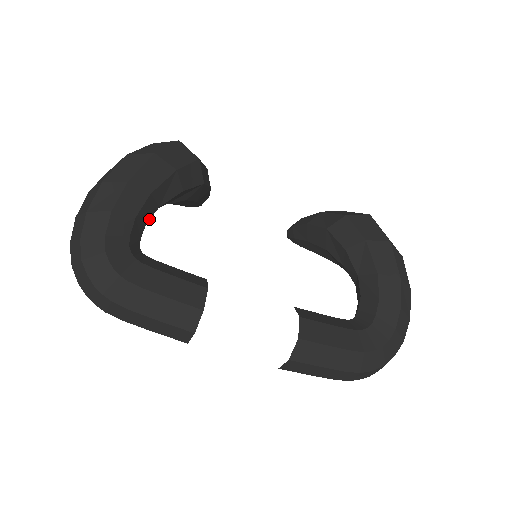
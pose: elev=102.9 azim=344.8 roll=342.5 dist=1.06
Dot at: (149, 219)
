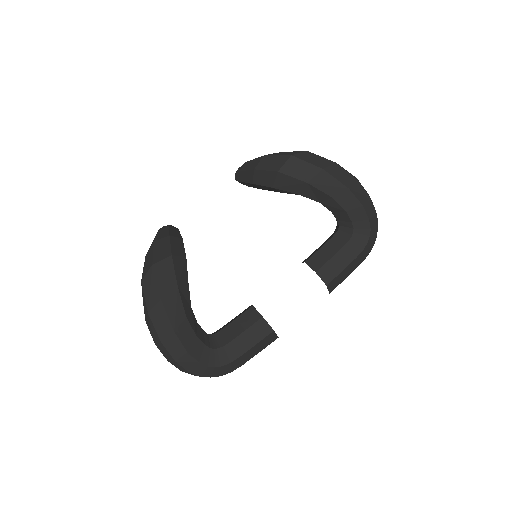
Dot at: occluded
